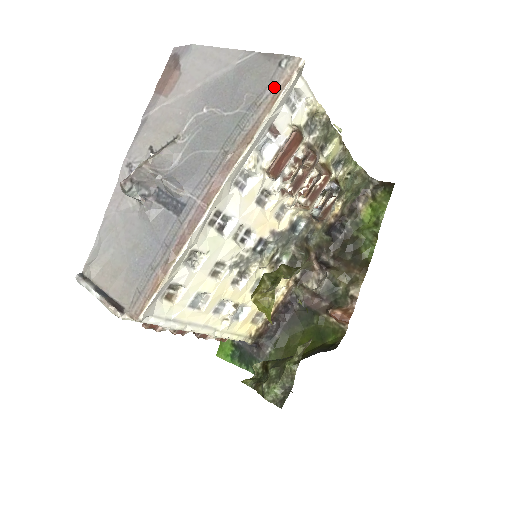
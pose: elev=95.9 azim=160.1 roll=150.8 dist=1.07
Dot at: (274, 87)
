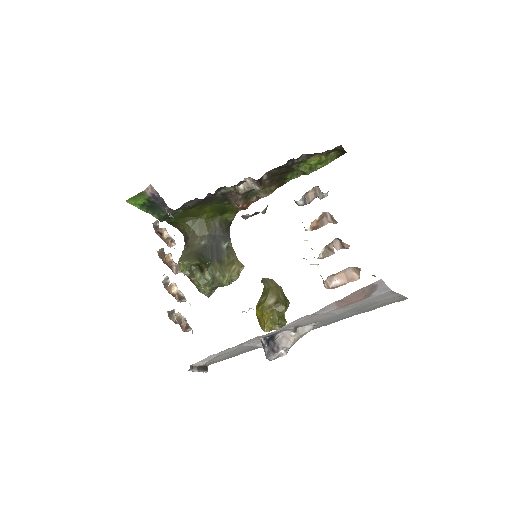
Dot at: occluded
